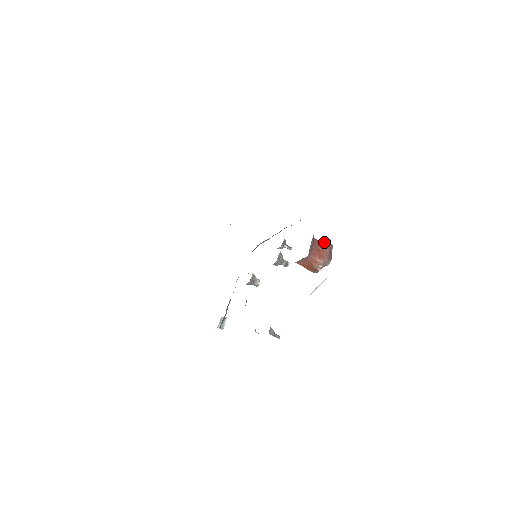
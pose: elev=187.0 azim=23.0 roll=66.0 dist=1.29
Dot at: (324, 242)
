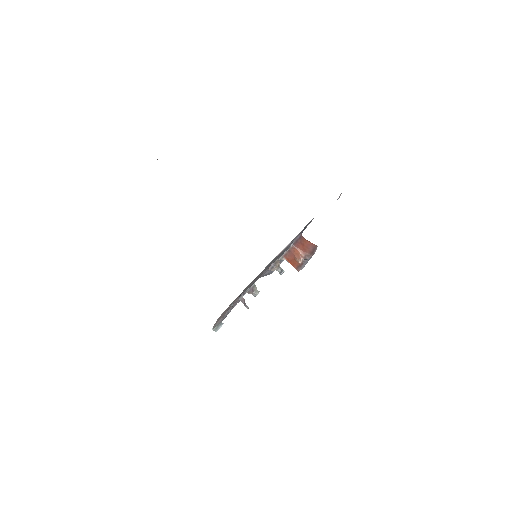
Dot at: (310, 242)
